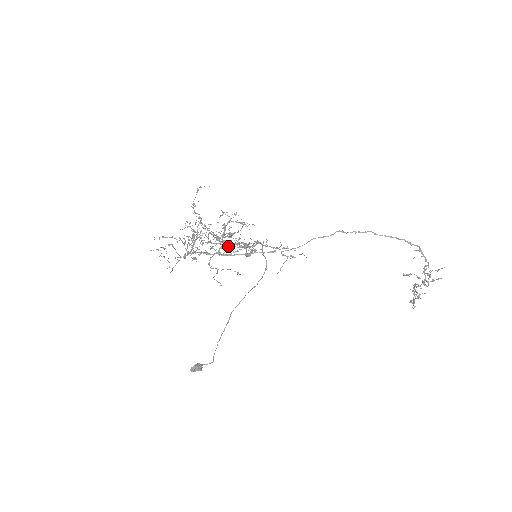
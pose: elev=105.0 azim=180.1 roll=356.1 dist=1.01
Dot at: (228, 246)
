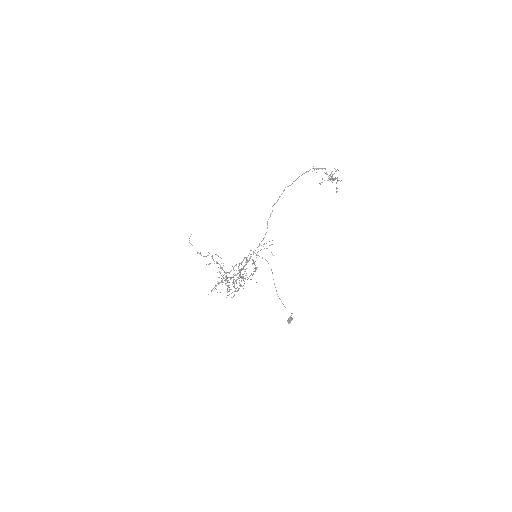
Dot at: (244, 273)
